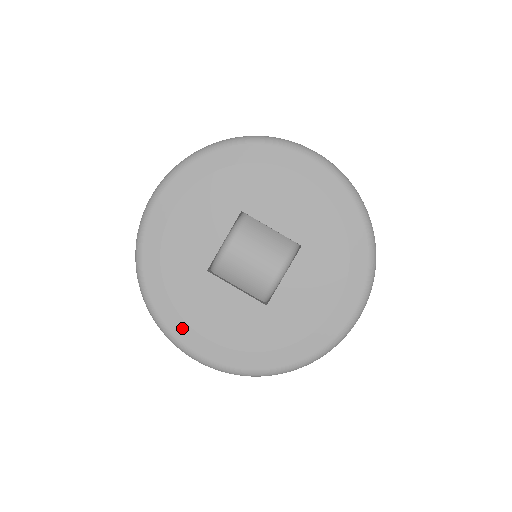
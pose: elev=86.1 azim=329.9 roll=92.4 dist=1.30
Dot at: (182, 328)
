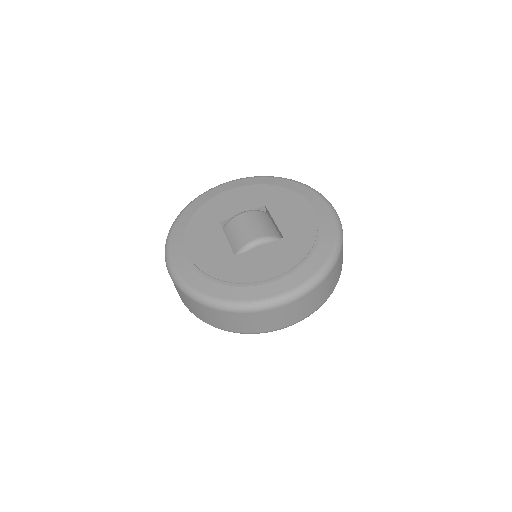
Dot at: (178, 242)
